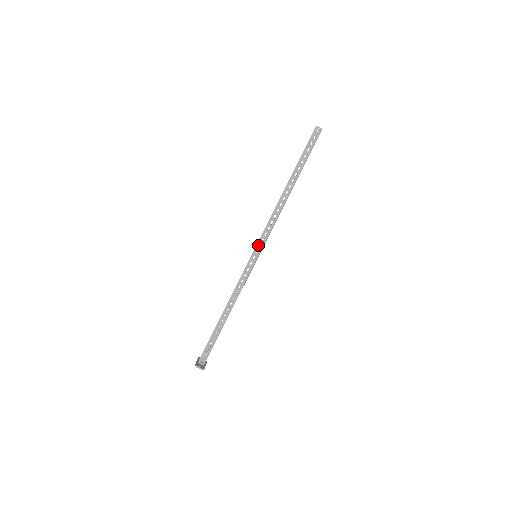
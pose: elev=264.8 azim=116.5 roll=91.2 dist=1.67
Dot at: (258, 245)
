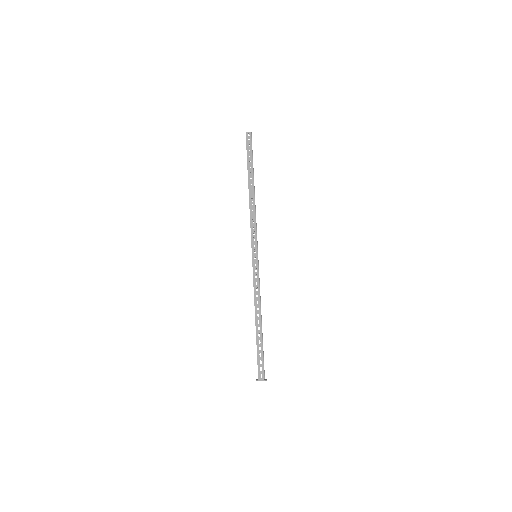
Dot at: (252, 245)
